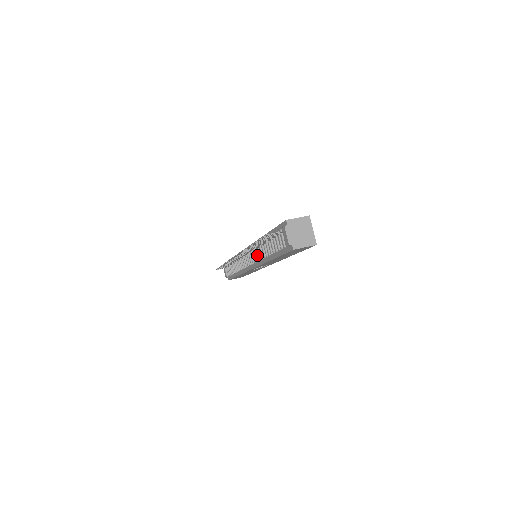
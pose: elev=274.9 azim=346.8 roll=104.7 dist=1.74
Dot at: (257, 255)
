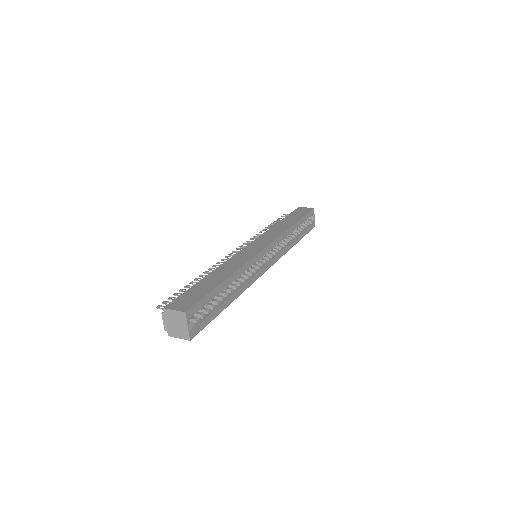
Dot at: occluded
